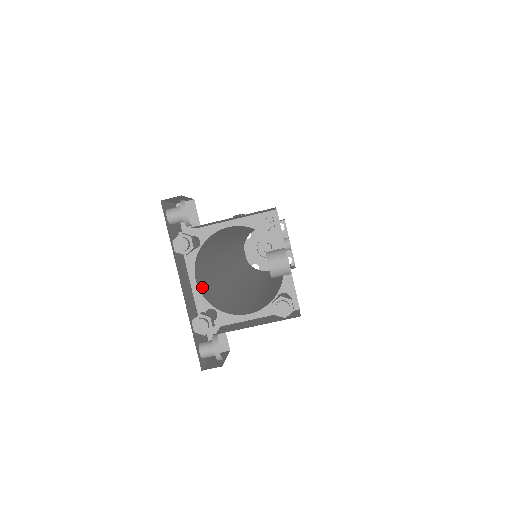
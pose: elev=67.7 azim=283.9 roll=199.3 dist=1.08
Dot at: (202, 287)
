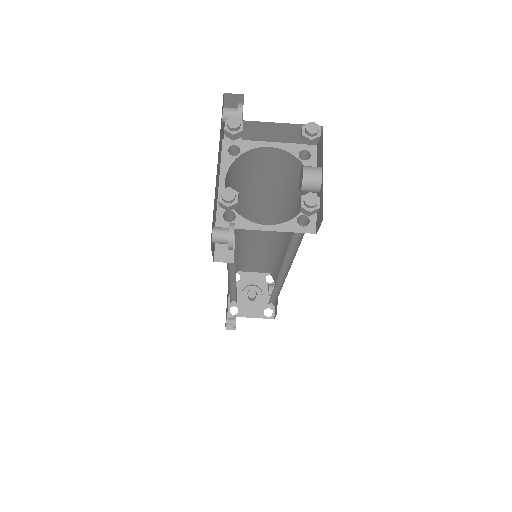
Dot at: occluded
